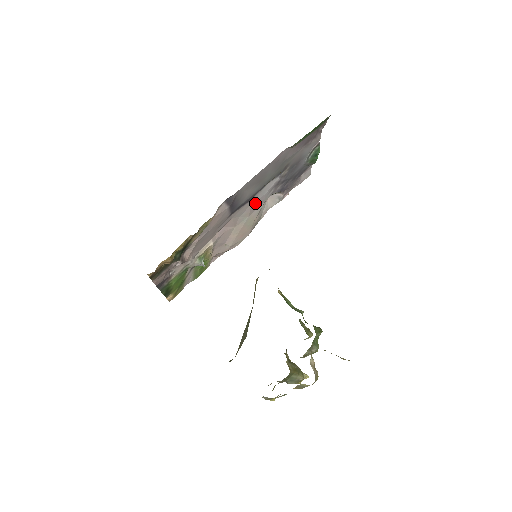
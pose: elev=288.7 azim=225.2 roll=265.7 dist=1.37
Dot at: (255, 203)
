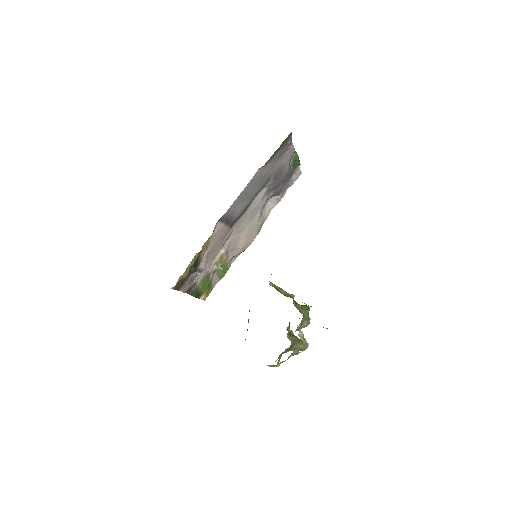
Dot at: (252, 212)
